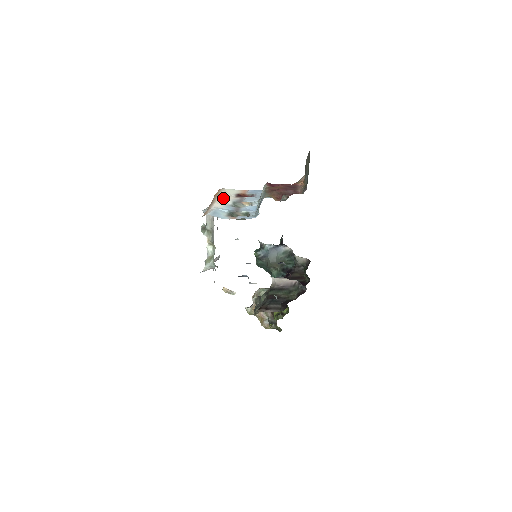
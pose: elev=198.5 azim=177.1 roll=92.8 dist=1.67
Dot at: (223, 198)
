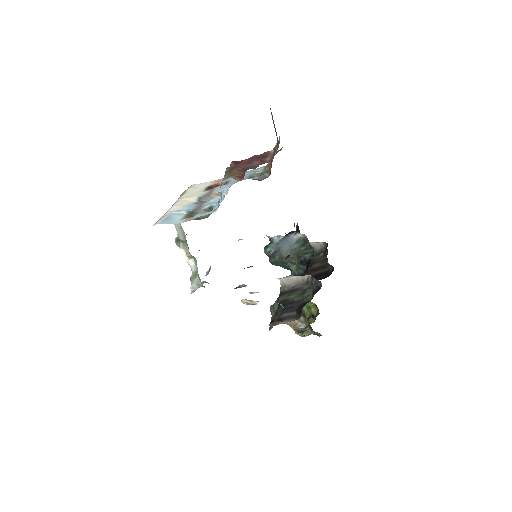
Dot at: (187, 197)
